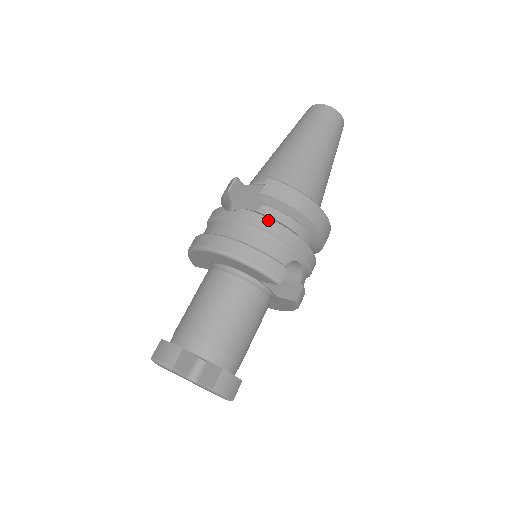
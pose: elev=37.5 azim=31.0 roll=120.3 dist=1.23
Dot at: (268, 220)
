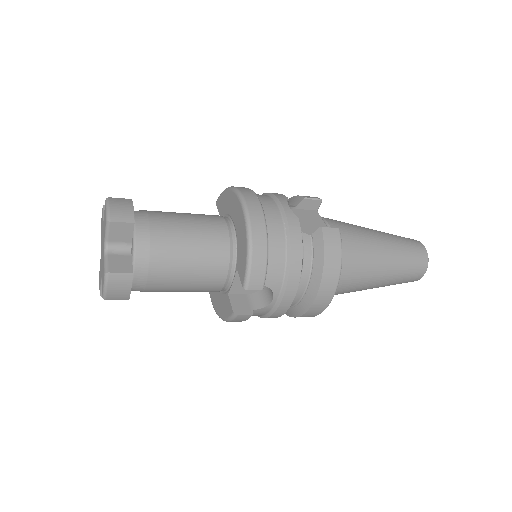
Dot at: (300, 247)
